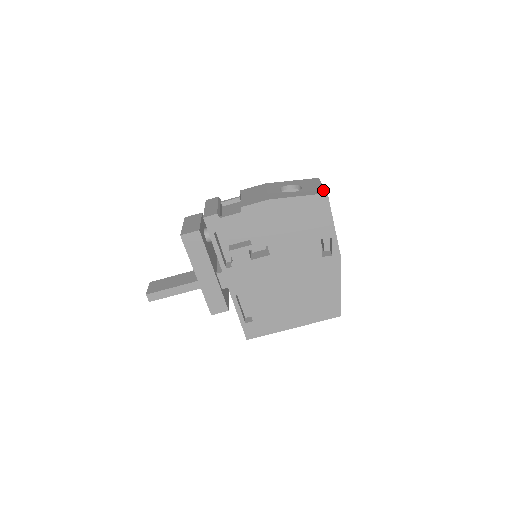
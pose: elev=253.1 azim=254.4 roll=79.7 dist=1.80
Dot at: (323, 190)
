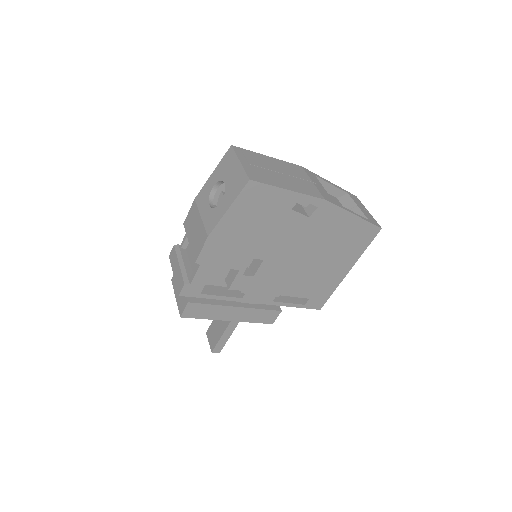
Dot at: (243, 176)
